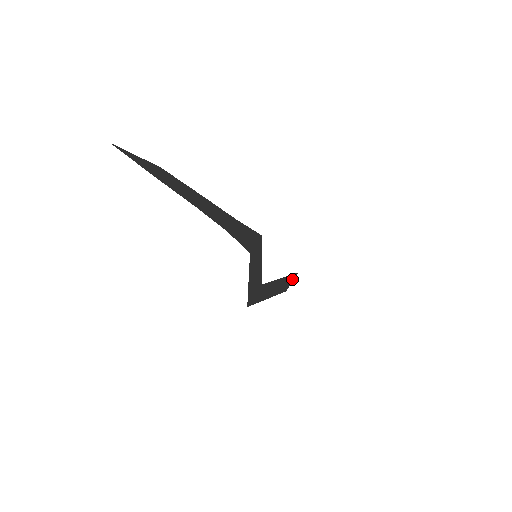
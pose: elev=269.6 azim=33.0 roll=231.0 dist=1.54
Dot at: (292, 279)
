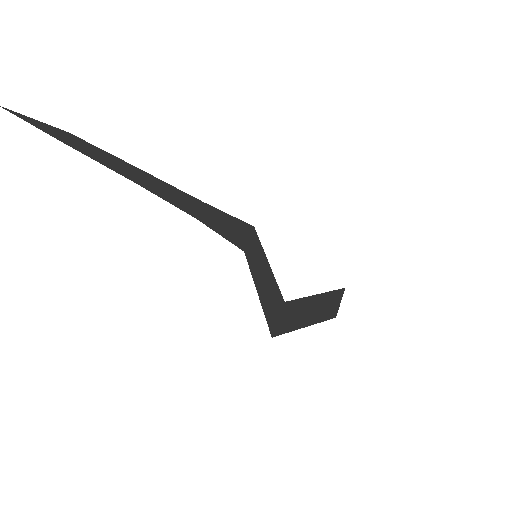
Dot at: (339, 298)
